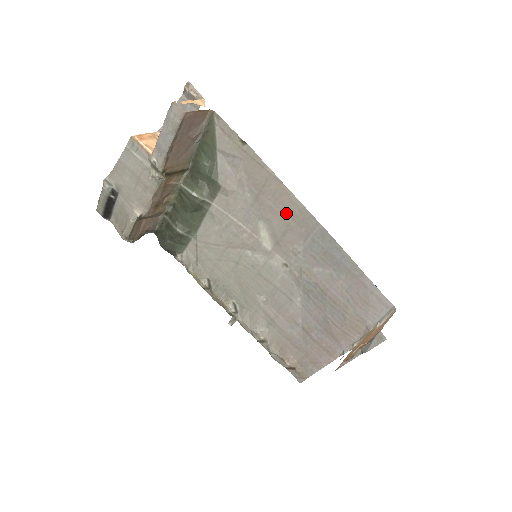
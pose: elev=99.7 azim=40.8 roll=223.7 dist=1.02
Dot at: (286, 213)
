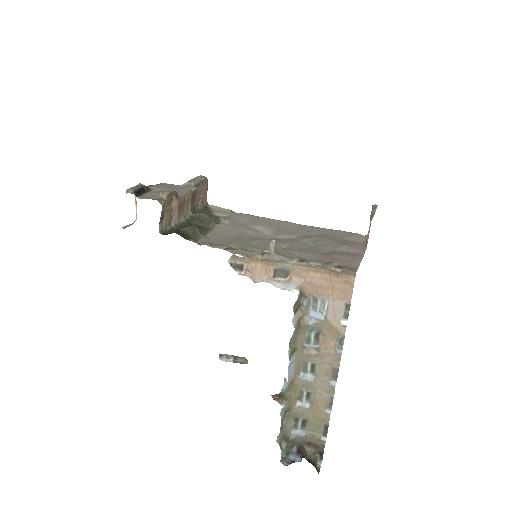
Dot at: (274, 224)
